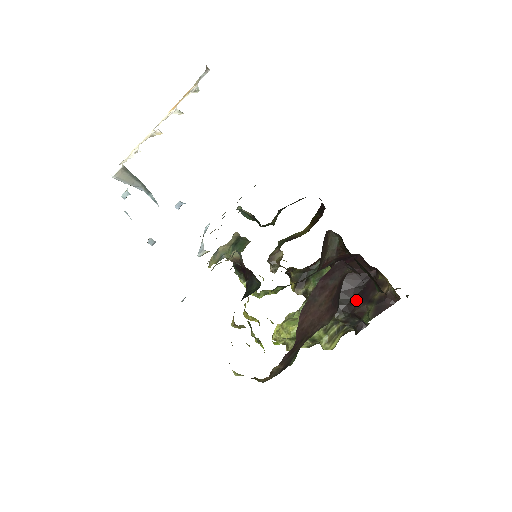
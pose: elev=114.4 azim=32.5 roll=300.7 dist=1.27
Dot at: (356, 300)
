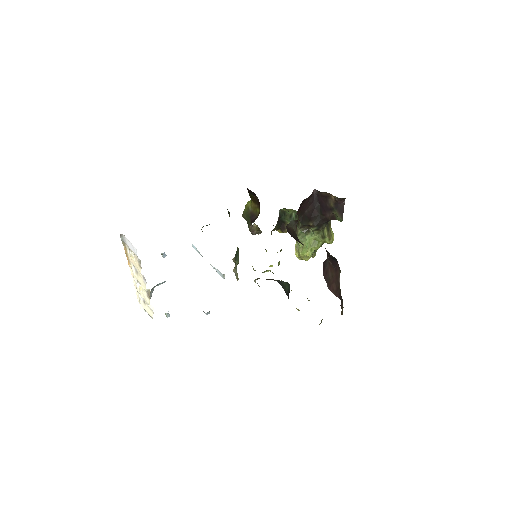
Dot at: (323, 214)
